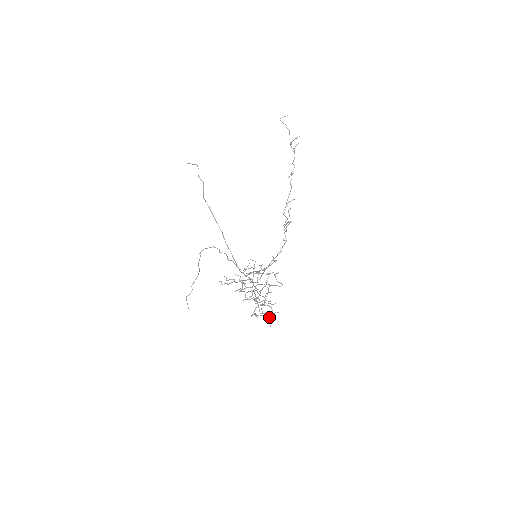
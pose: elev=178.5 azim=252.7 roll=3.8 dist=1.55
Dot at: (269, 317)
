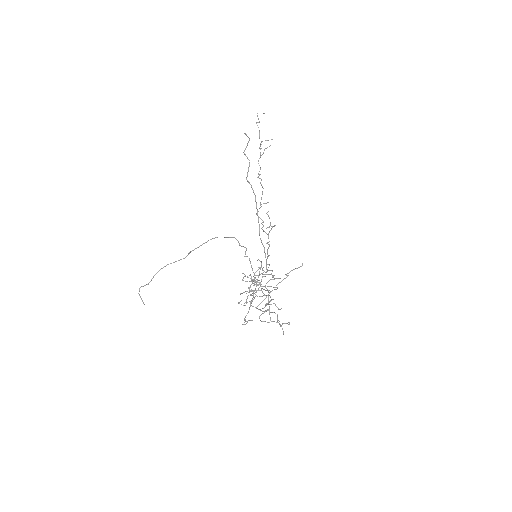
Dot at: (281, 326)
